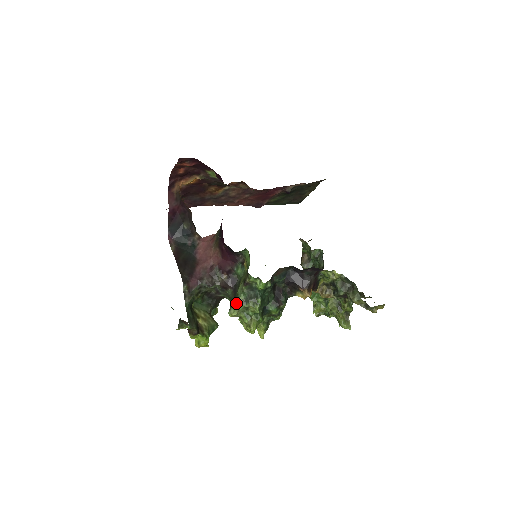
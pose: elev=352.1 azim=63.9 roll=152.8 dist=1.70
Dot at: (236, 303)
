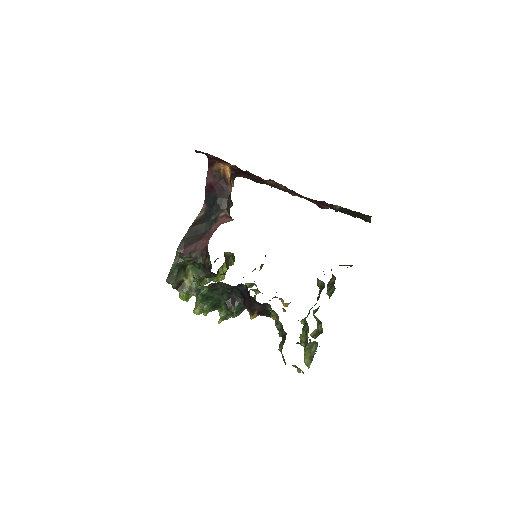
Dot at: (189, 286)
